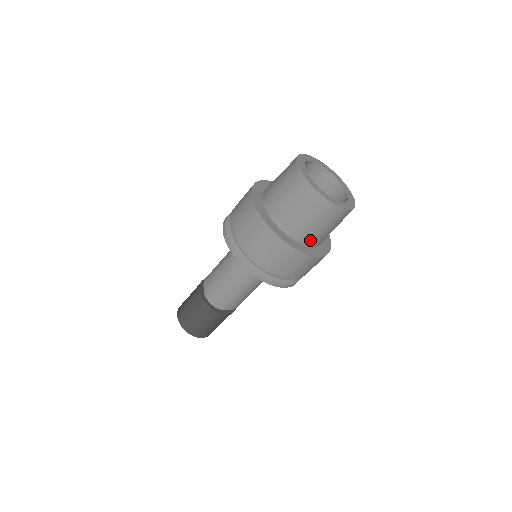
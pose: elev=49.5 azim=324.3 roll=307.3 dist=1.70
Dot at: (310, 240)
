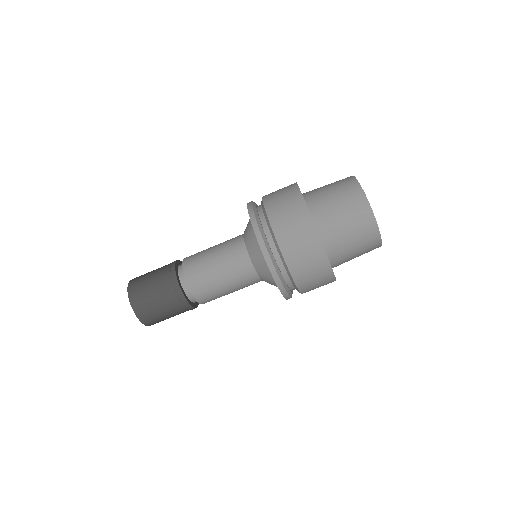
Dot at: (338, 264)
